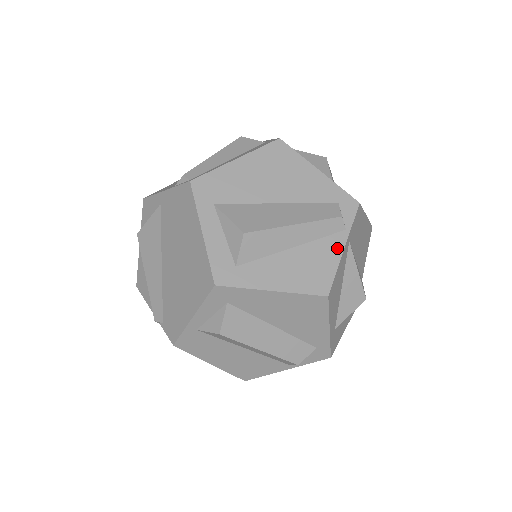
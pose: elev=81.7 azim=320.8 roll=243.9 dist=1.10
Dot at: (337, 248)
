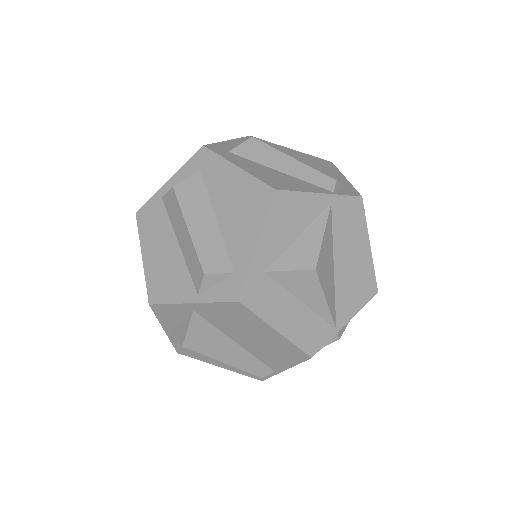
Dot at: (315, 190)
